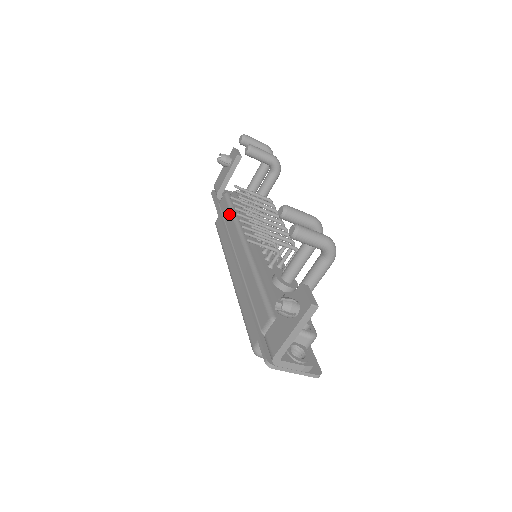
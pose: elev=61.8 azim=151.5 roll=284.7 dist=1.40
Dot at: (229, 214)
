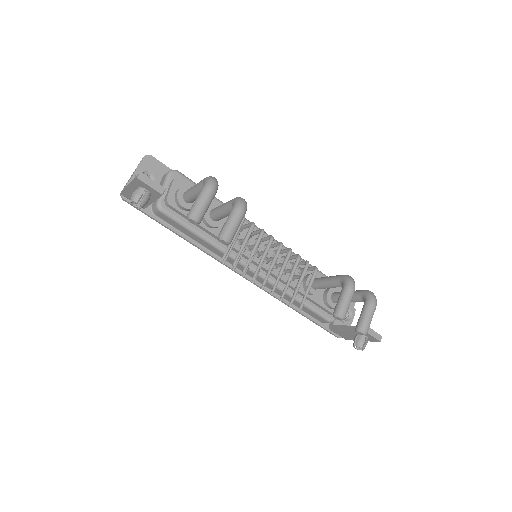
Dot at: (198, 239)
